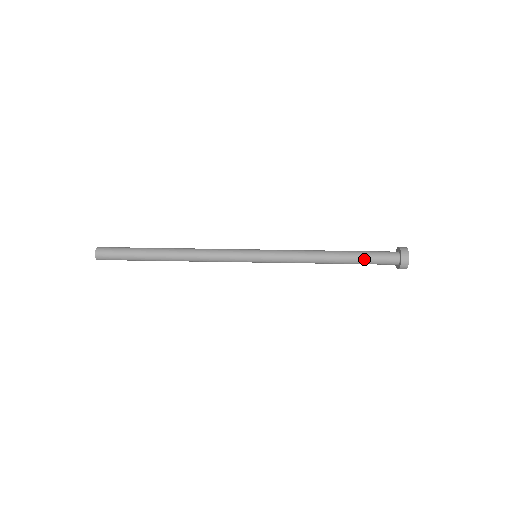
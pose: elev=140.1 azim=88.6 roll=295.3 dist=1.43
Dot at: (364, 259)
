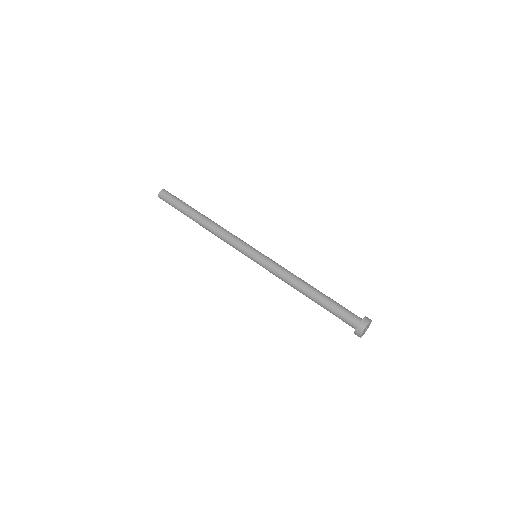
Dot at: (331, 305)
